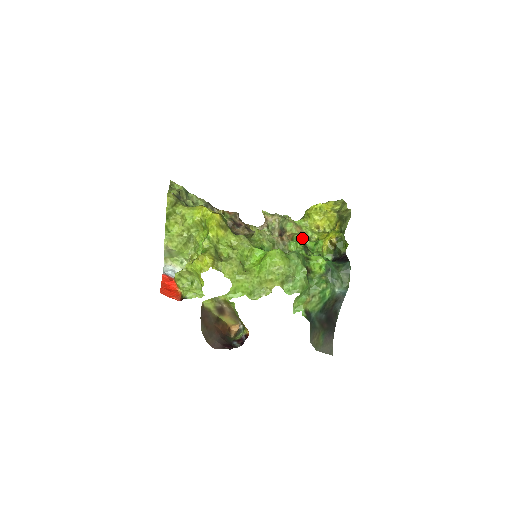
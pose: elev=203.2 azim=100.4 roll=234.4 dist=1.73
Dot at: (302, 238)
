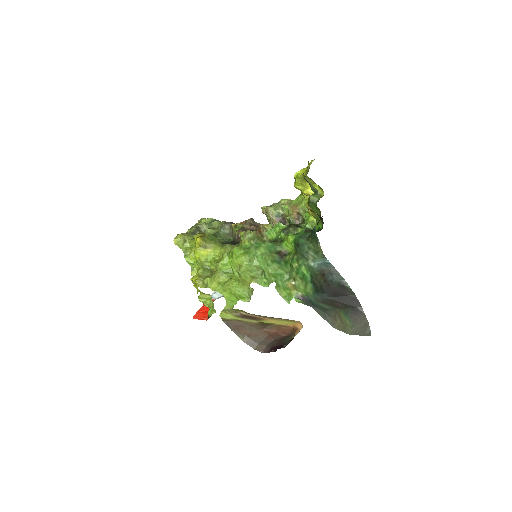
Dot at: (297, 216)
